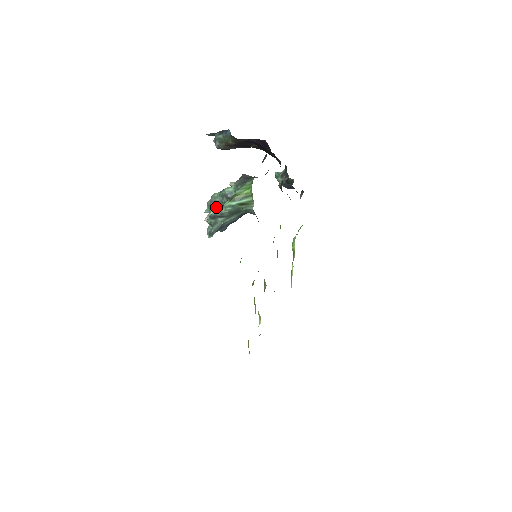
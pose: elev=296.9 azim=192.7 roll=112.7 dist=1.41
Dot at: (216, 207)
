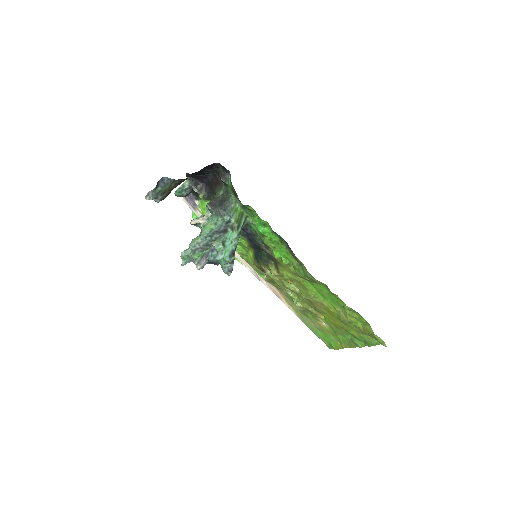
Dot at: (204, 250)
